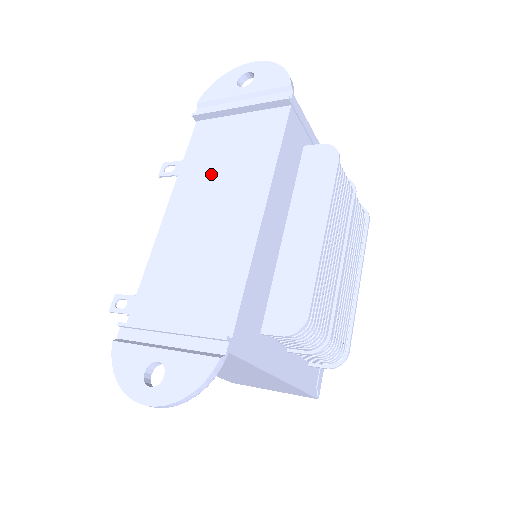
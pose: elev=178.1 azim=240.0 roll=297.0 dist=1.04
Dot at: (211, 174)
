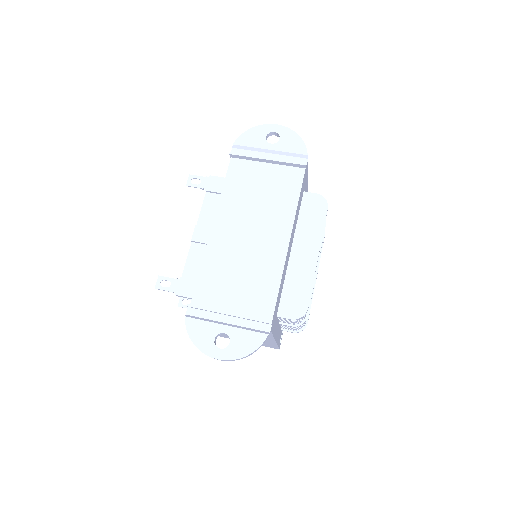
Dot at: (247, 205)
